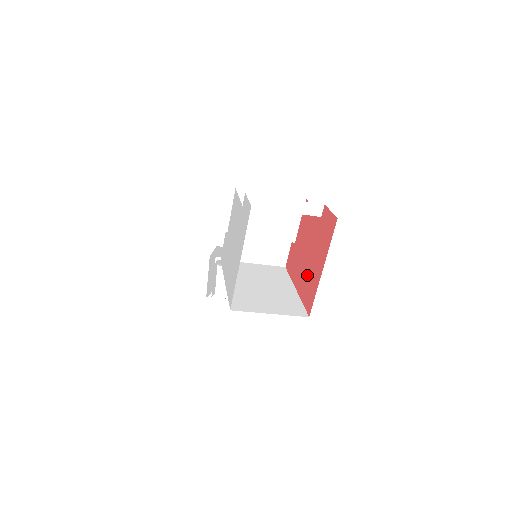
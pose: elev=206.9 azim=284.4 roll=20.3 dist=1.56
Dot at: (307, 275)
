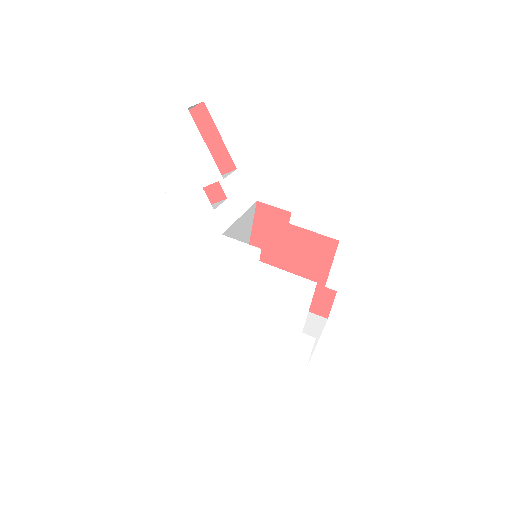
Dot at: occluded
